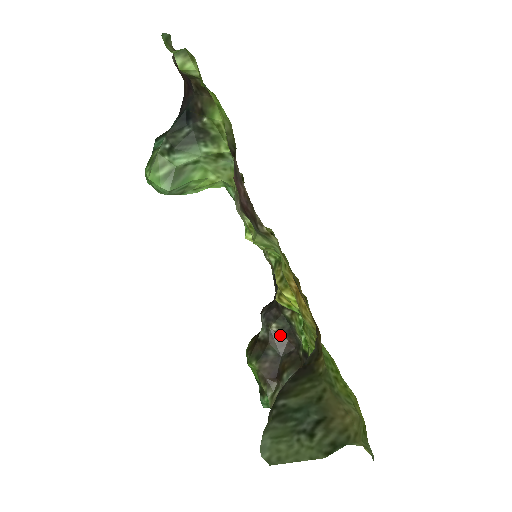
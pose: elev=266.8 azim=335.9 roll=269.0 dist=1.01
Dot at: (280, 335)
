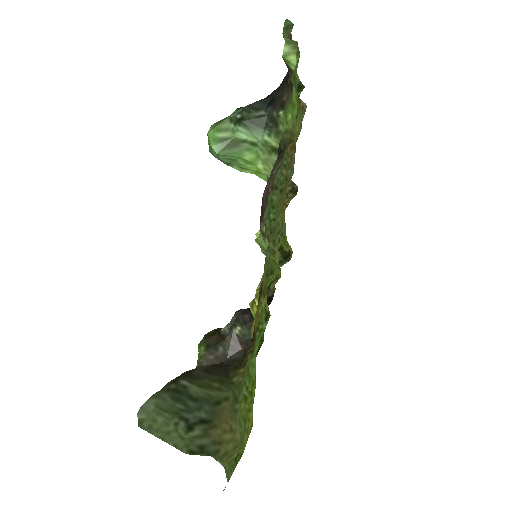
Dot at: (238, 340)
